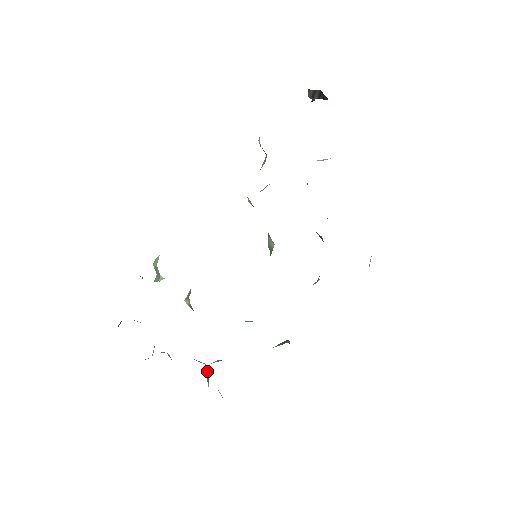
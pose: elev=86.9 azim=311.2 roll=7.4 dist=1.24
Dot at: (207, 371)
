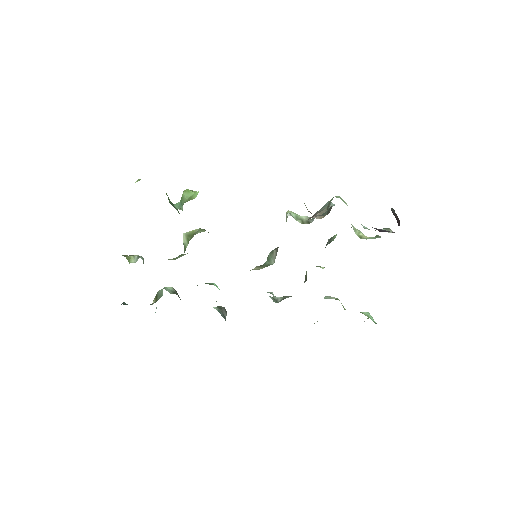
Dot at: (160, 294)
